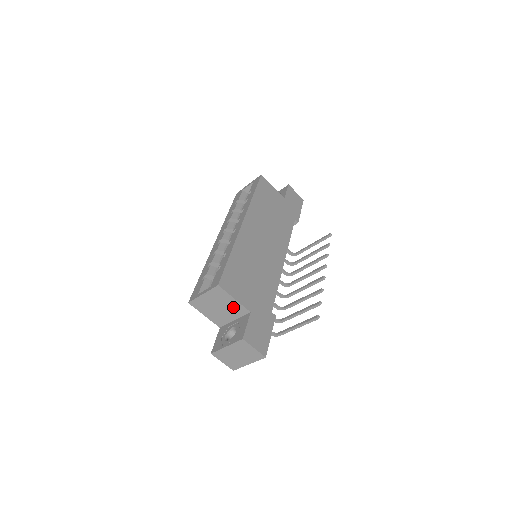
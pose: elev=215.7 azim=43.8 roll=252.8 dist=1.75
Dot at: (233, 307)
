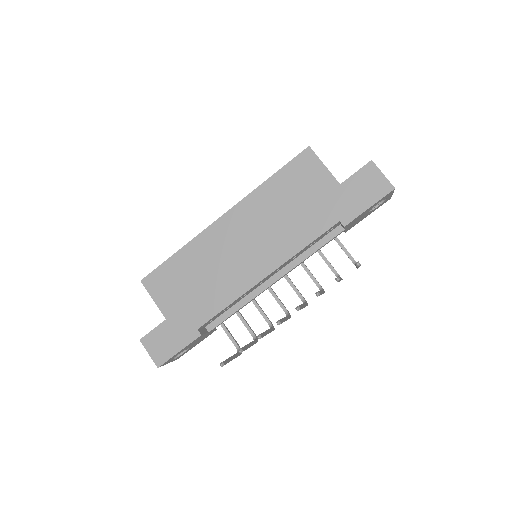
Dot at: occluded
